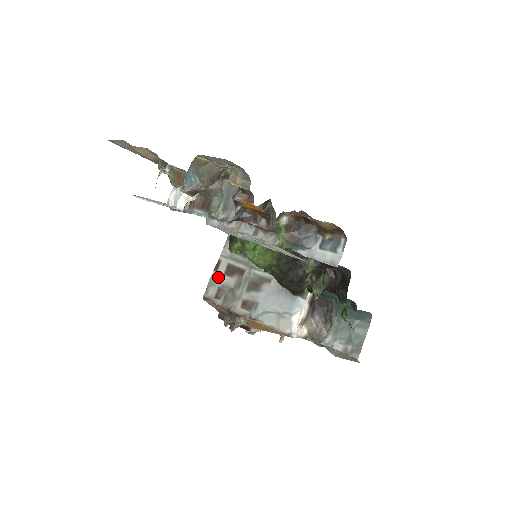
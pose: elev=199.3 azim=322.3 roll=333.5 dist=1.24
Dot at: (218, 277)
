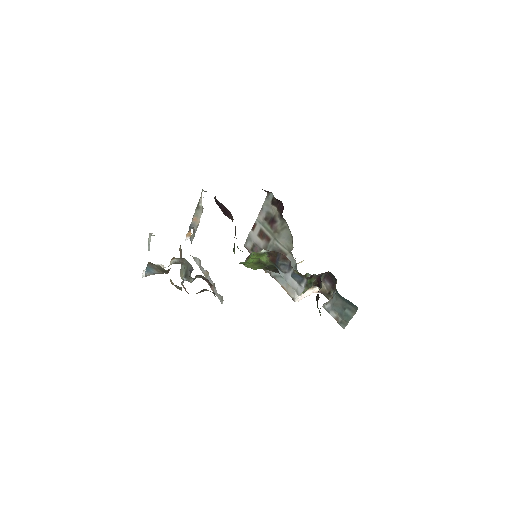
Dot at: (253, 236)
